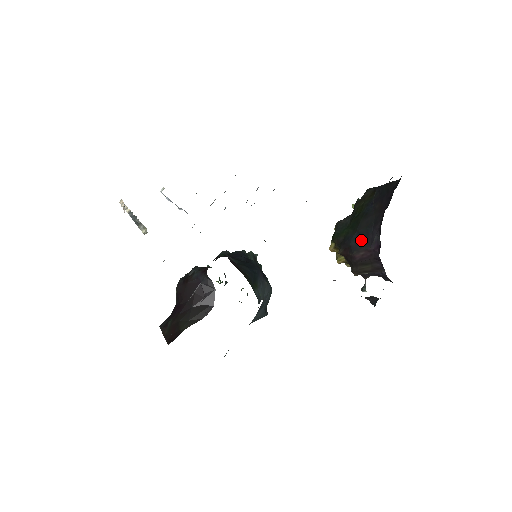
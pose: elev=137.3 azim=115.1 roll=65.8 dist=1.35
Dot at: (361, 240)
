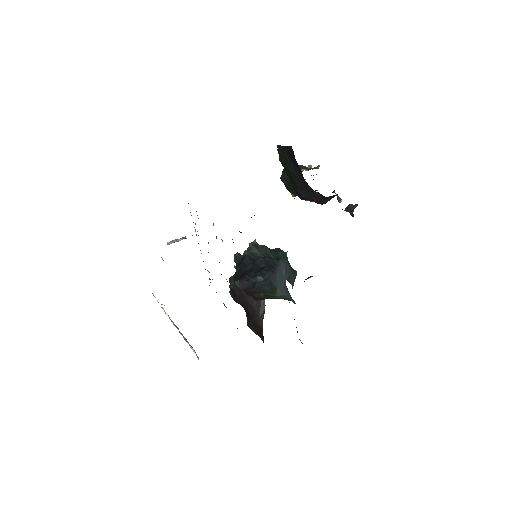
Dot at: (307, 194)
